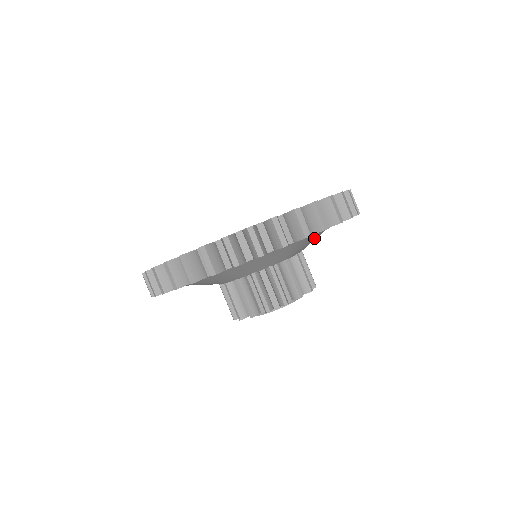
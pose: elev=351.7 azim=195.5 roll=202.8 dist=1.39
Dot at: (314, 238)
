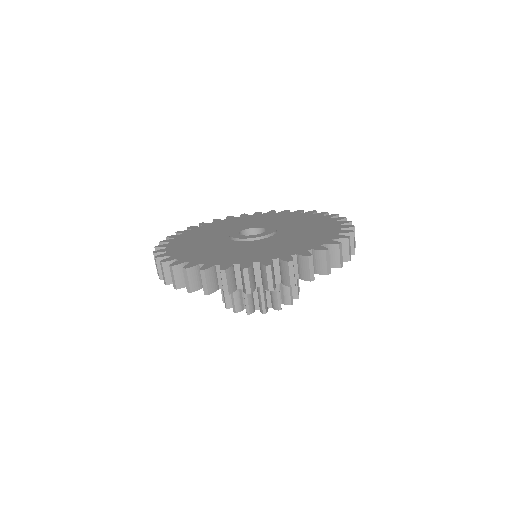
Dot at: occluded
